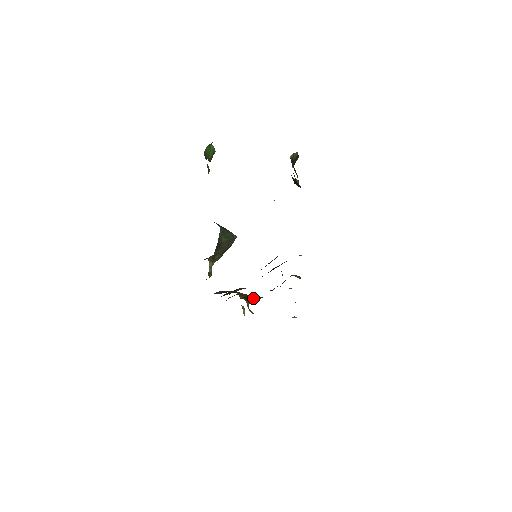
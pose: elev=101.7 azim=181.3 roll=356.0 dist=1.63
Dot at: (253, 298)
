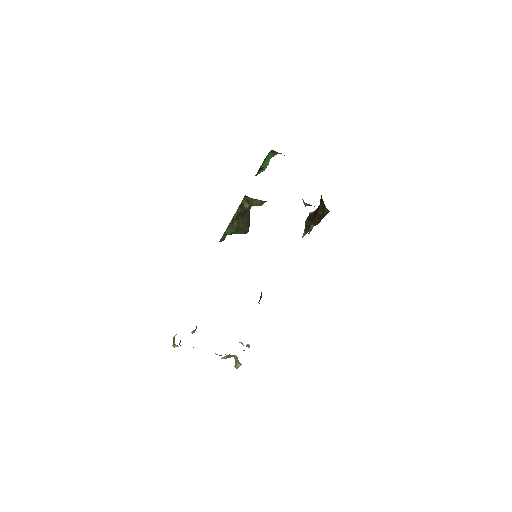
Dot at: occluded
